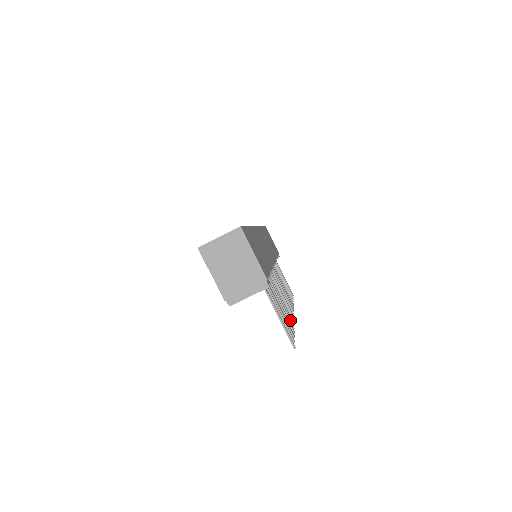
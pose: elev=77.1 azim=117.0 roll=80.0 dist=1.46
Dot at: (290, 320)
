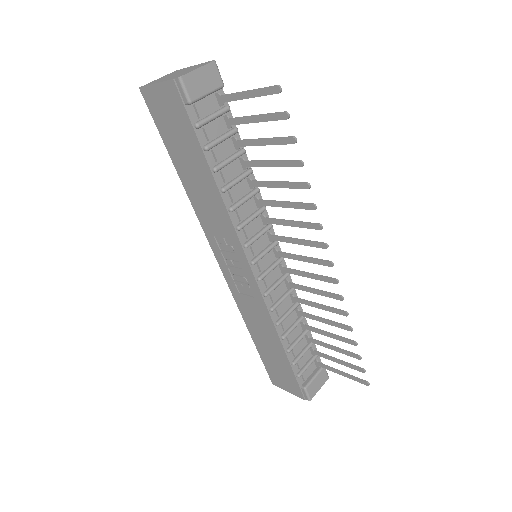
Dot at: (298, 182)
